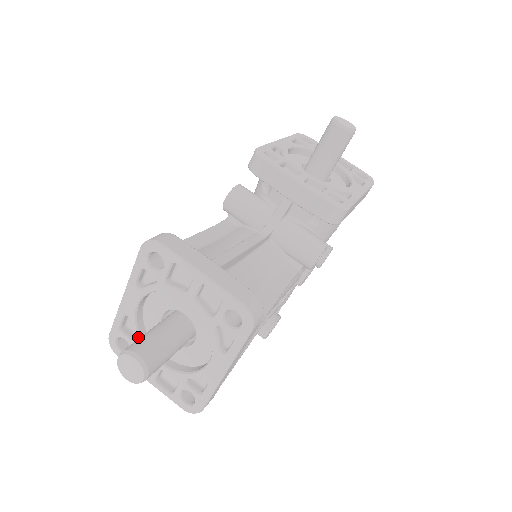
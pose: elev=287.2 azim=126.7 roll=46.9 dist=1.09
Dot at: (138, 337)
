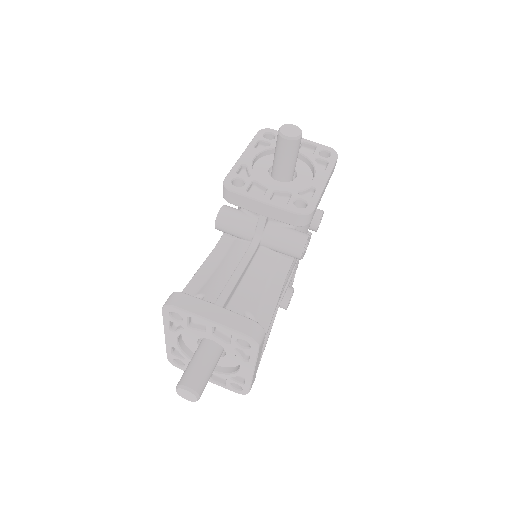
Dot at: (187, 358)
